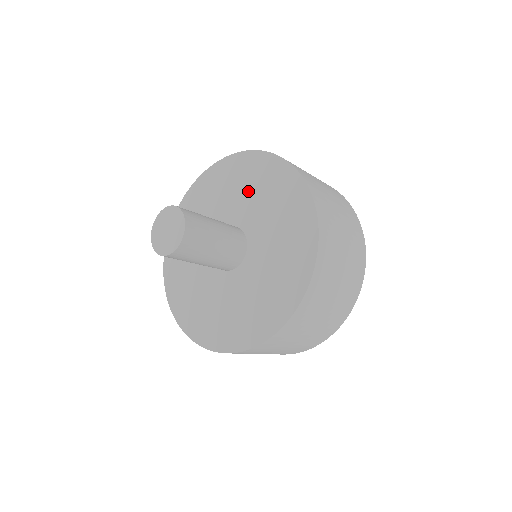
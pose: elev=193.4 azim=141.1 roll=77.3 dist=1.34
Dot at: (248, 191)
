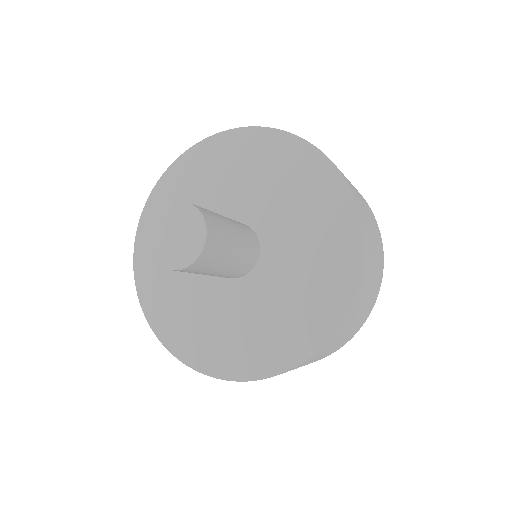
Dot at: (305, 233)
